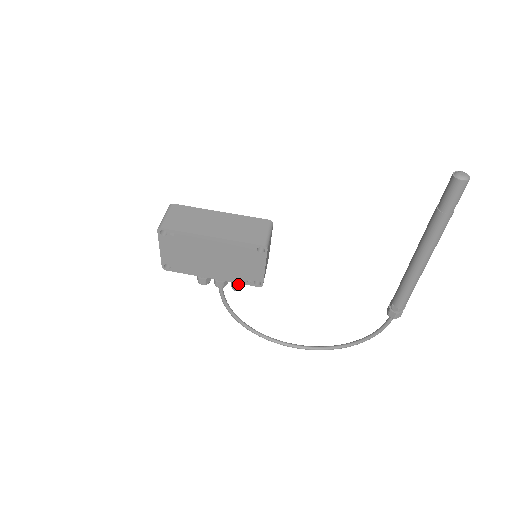
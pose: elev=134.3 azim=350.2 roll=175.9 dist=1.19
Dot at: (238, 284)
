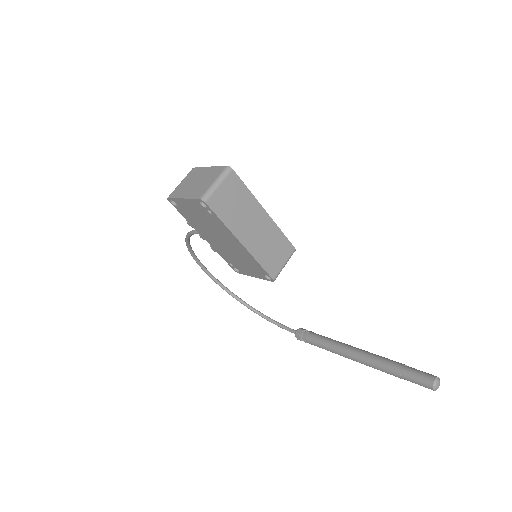
Dot at: occluded
